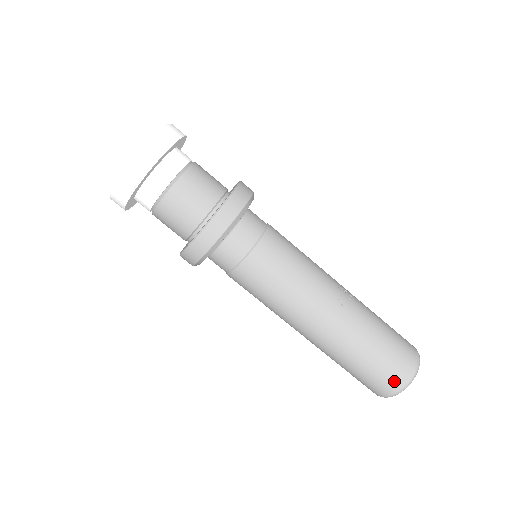
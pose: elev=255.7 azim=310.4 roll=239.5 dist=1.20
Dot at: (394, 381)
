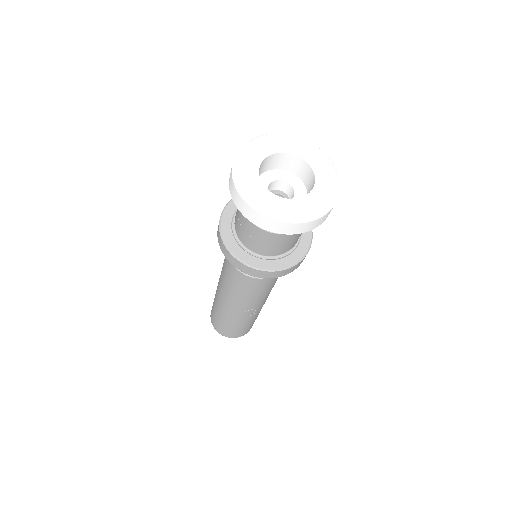
Dot at: (217, 328)
